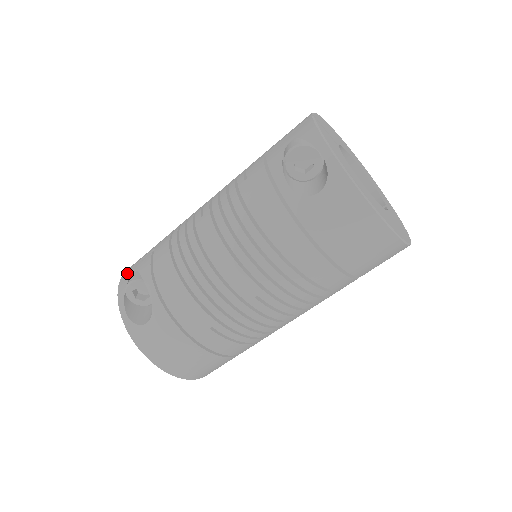
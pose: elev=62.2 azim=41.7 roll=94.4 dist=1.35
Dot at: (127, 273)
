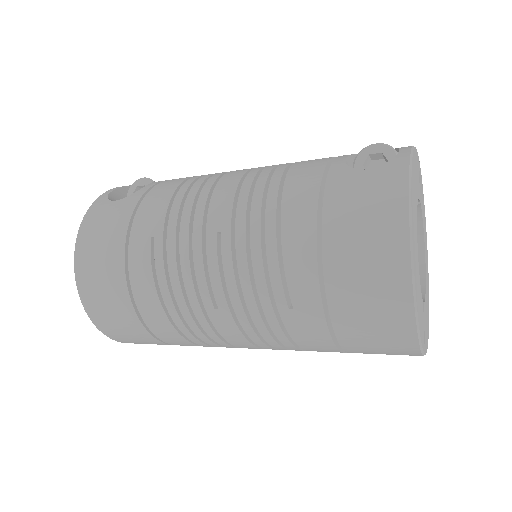
Dot at: occluded
